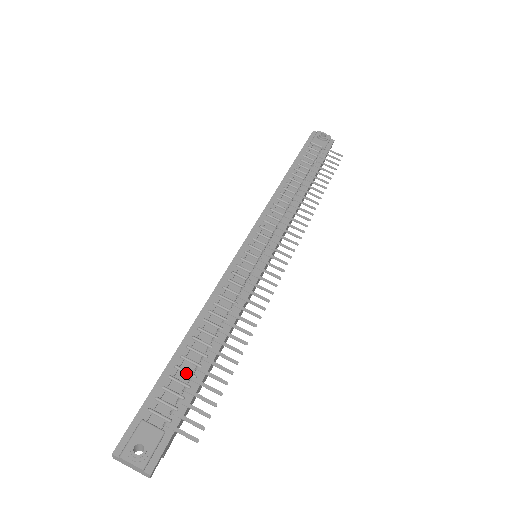
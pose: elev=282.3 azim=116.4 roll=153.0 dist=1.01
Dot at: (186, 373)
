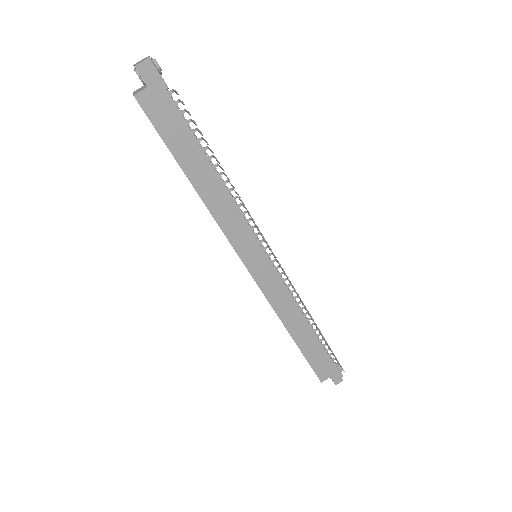
Dot at: (194, 134)
